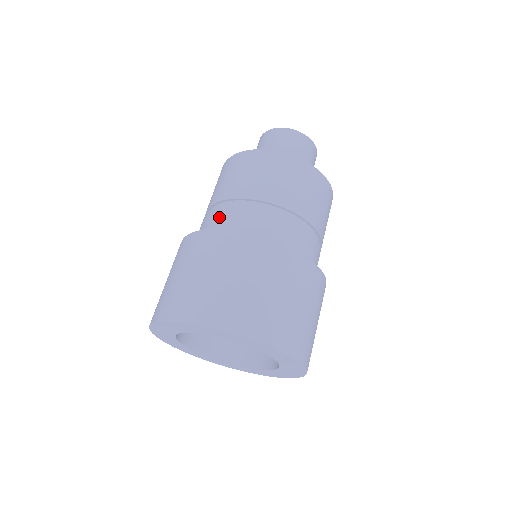
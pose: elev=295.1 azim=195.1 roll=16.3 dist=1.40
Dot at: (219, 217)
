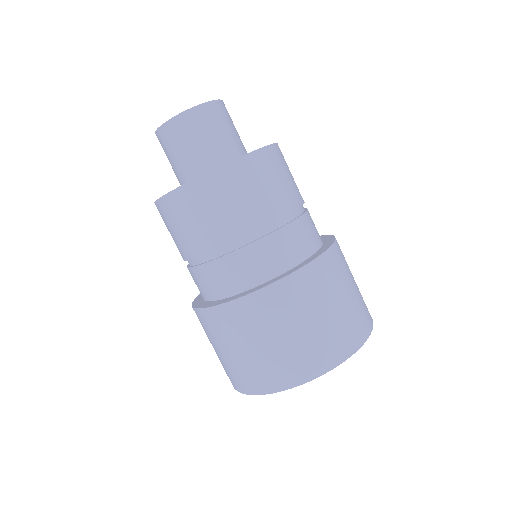
Dot at: (251, 261)
